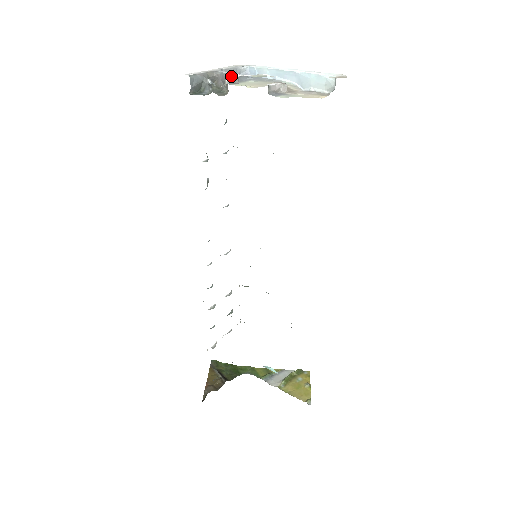
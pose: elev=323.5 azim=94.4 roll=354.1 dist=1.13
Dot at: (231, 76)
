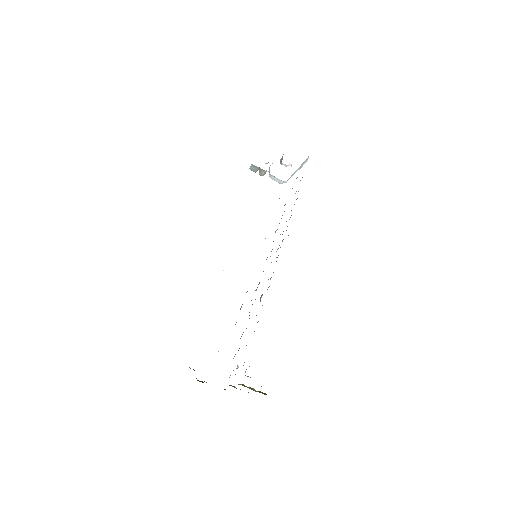
Dot at: occluded
